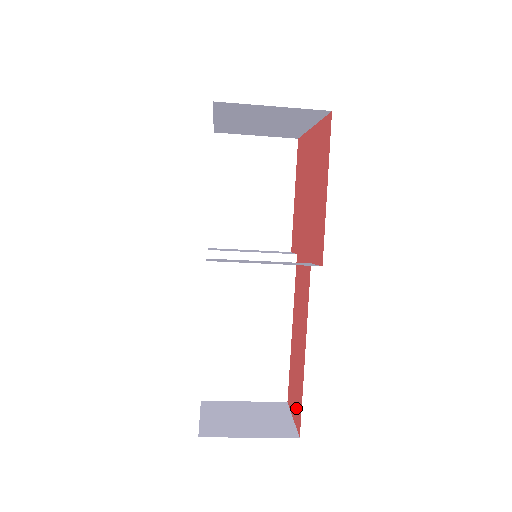
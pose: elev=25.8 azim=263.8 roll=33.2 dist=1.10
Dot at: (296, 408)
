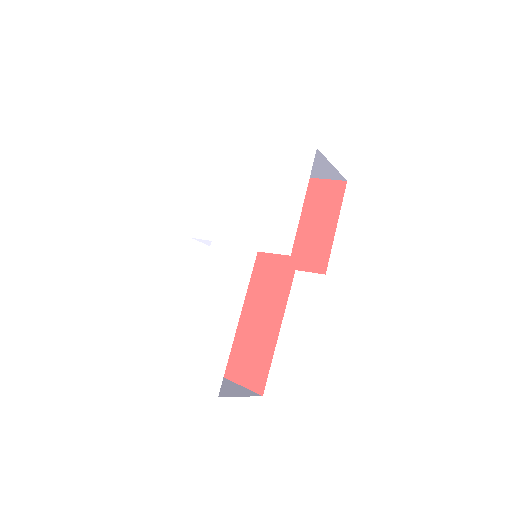
Dot at: (252, 376)
